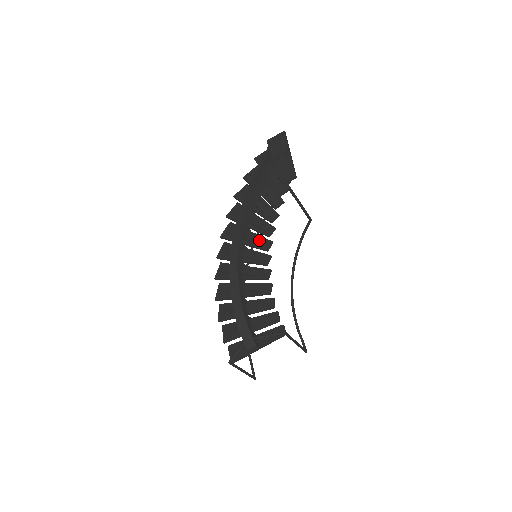
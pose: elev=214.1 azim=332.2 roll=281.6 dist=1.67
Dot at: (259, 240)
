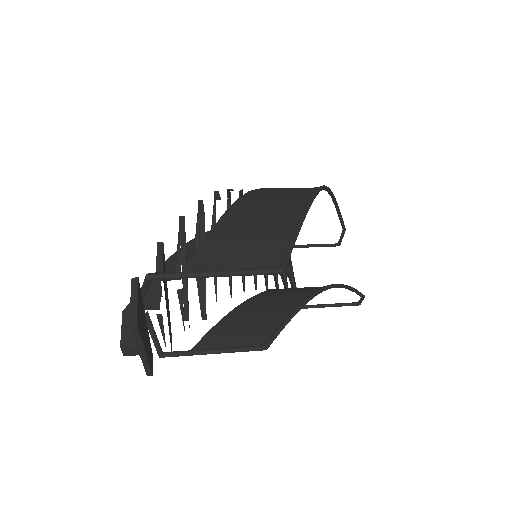
Dot at: occluded
